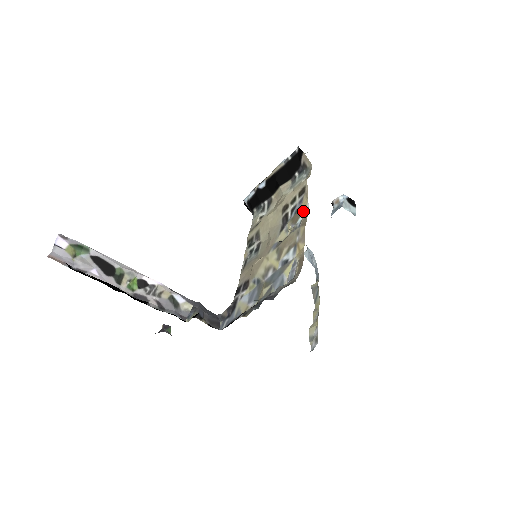
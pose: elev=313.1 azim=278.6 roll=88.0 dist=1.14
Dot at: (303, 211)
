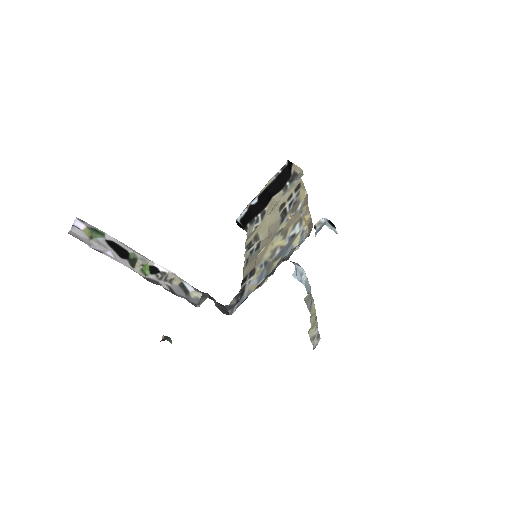
Dot at: (302, 199)
